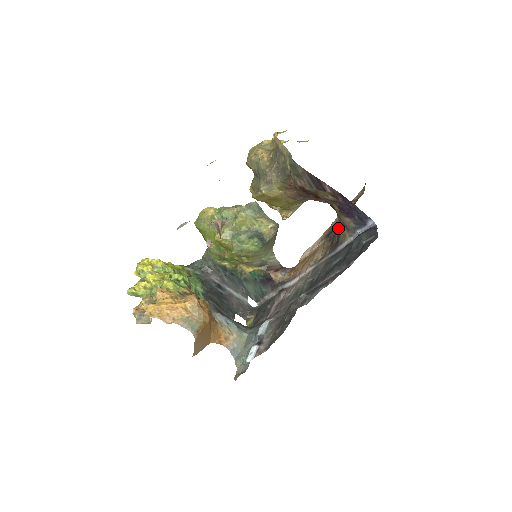
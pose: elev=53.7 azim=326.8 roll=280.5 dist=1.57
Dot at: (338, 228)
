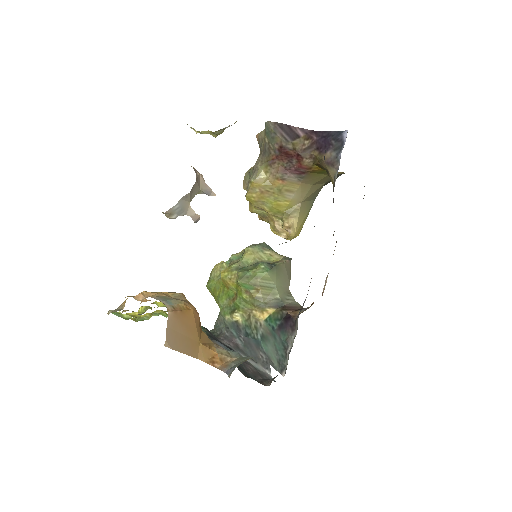
Dot at: occluded
